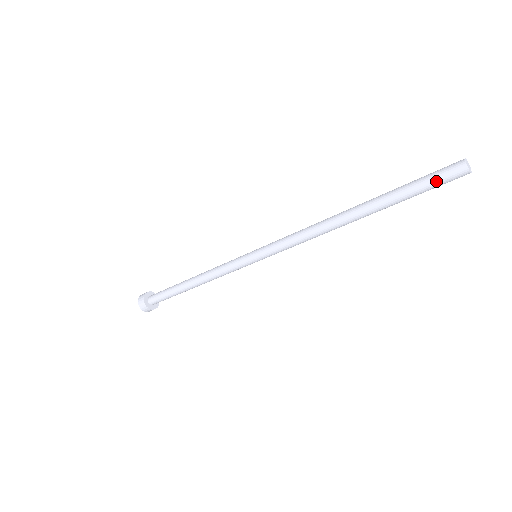
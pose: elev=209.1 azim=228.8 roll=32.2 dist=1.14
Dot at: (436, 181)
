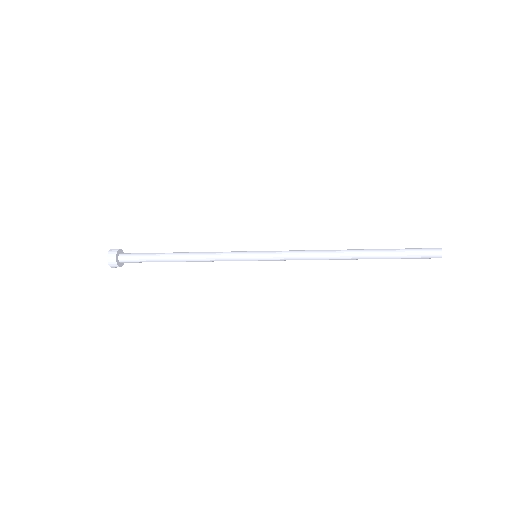
Dot at: (420, 254)
